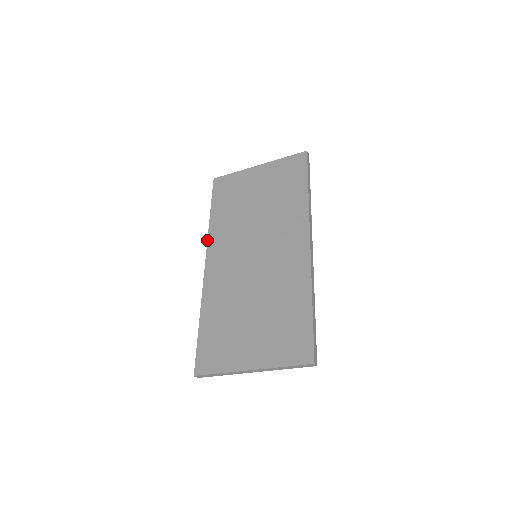
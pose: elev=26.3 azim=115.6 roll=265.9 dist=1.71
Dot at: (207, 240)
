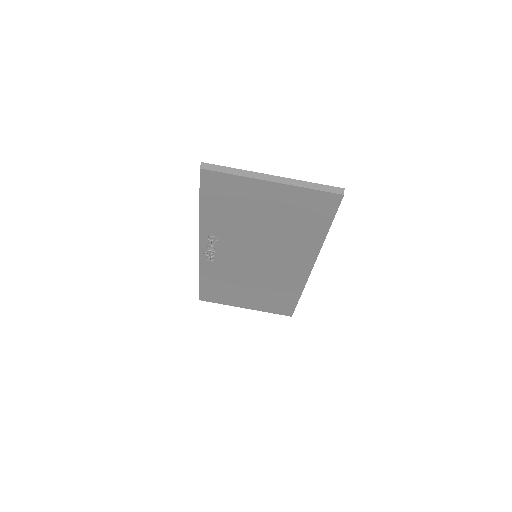
Dot at: occluded
